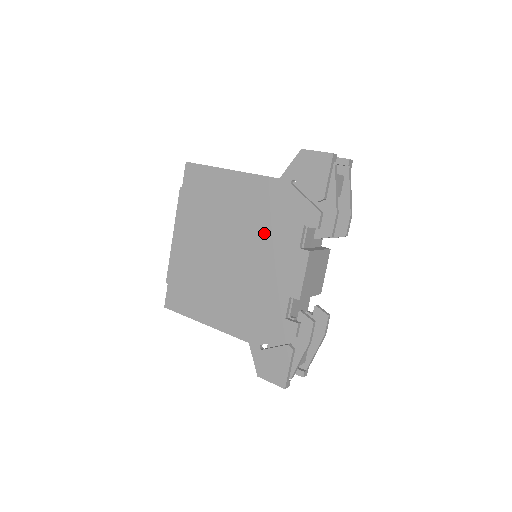
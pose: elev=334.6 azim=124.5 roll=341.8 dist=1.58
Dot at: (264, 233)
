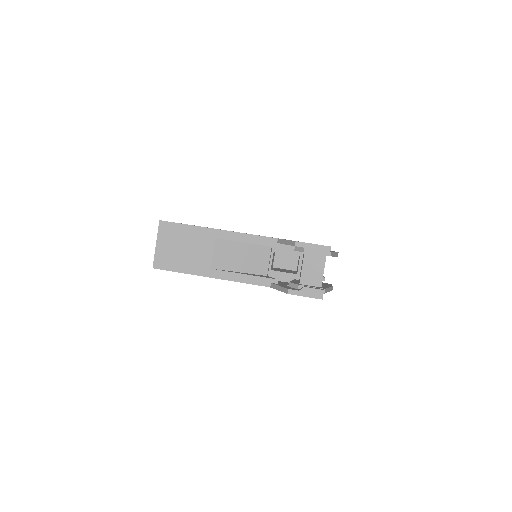
Dot at: occluded
